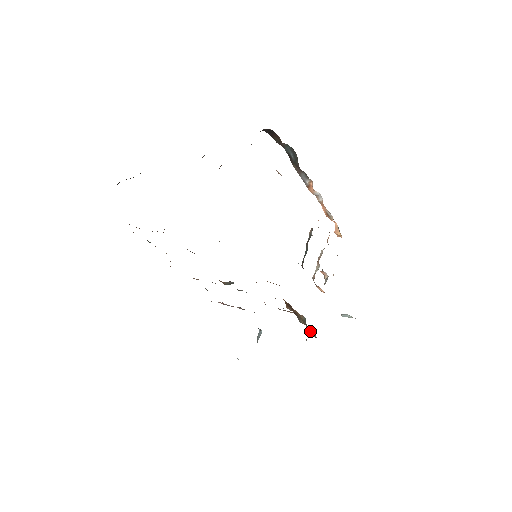
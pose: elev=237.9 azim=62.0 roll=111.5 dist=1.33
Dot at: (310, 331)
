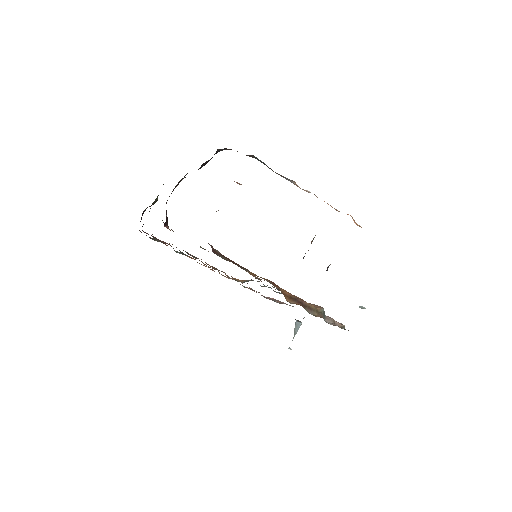
Dot at: (336, 323)
